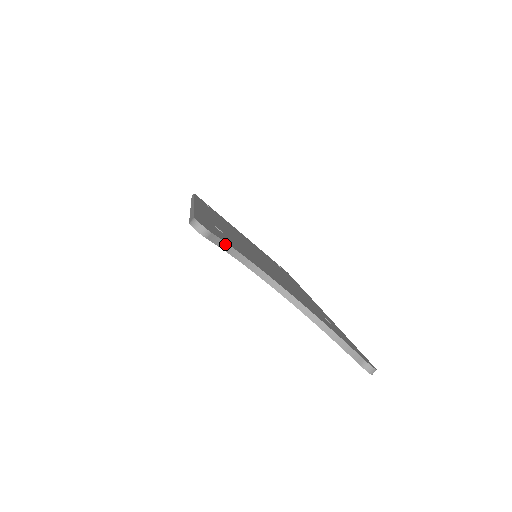
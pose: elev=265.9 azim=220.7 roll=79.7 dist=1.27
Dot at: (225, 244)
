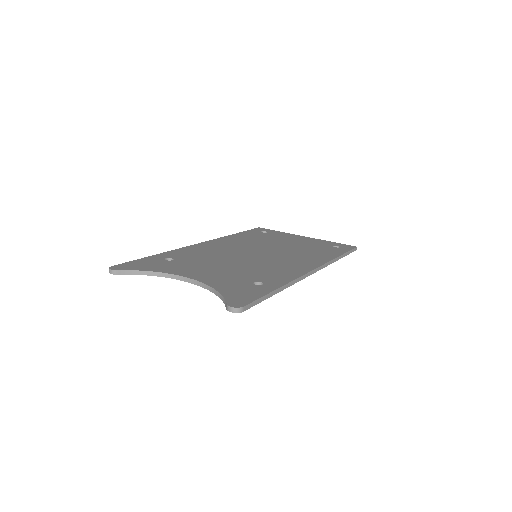
Dot at: (135, 271)
